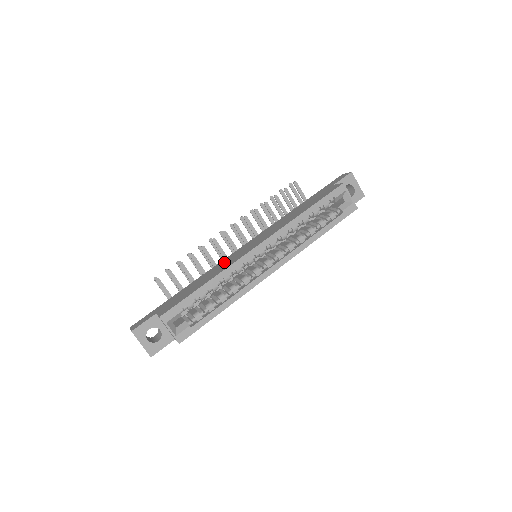
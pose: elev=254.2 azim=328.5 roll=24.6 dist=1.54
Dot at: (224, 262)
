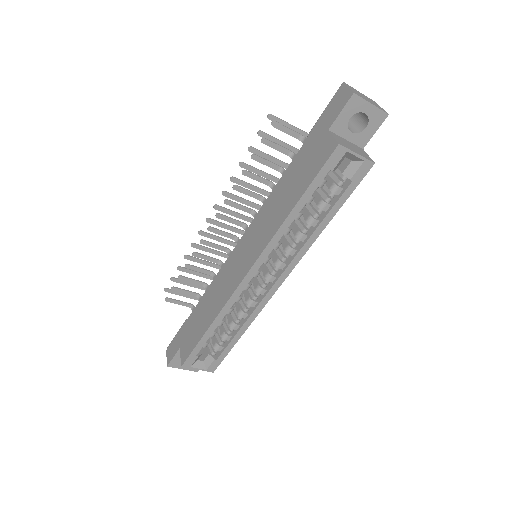
Dot at: (221, 280)
